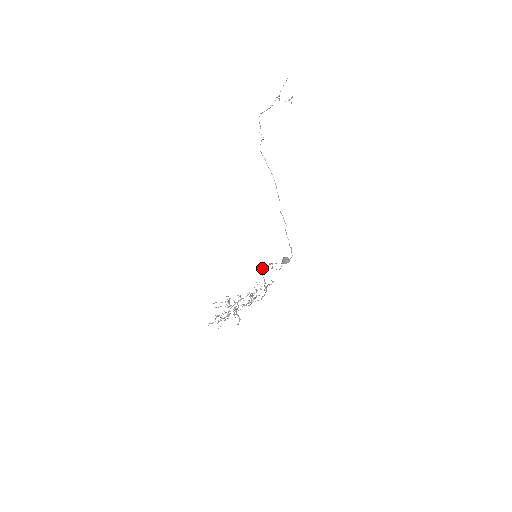
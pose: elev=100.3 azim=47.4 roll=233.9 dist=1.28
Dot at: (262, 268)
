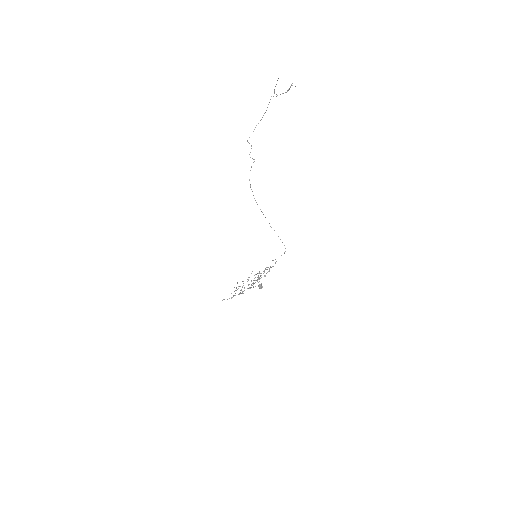
Dot at: occluded
